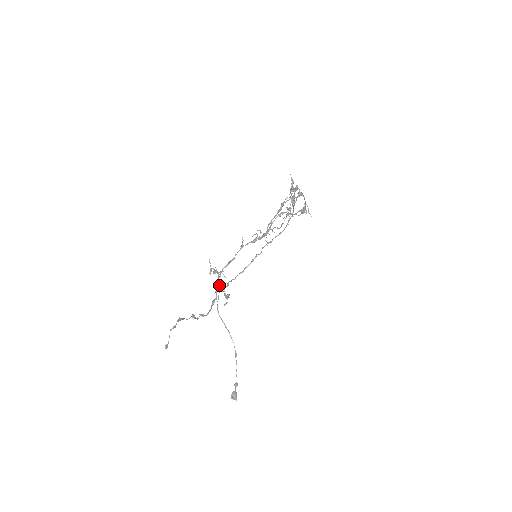
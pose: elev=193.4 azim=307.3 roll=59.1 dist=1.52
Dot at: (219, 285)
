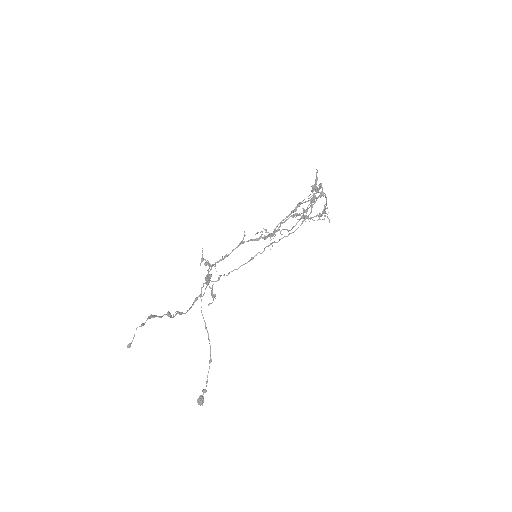
Dot at: (207, 280)
